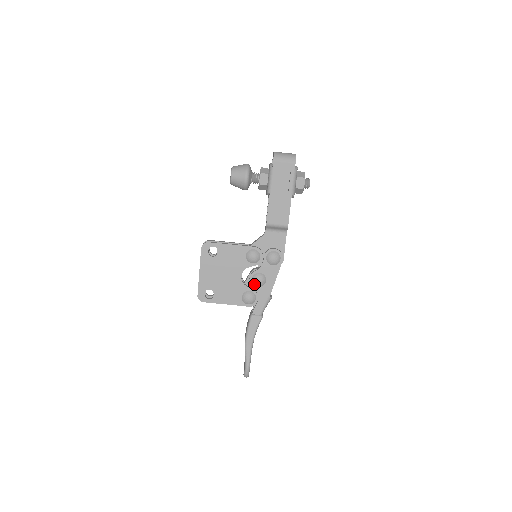
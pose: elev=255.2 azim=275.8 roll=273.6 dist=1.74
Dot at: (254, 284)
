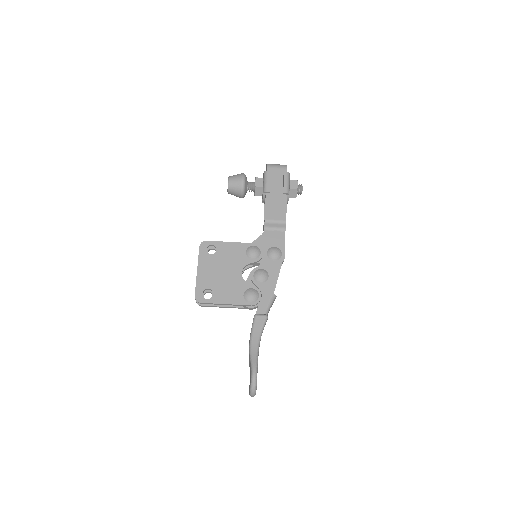
Dot at: (256, 281)
